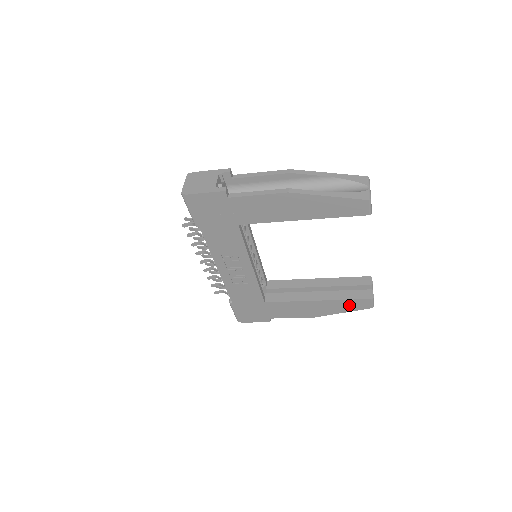
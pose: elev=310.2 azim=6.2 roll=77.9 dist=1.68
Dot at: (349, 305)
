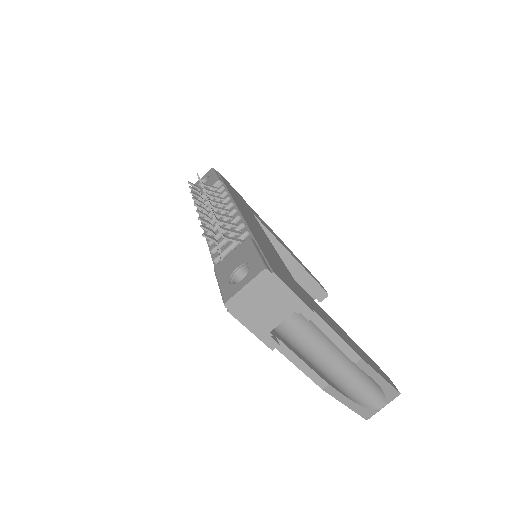
Dot at: occluded
